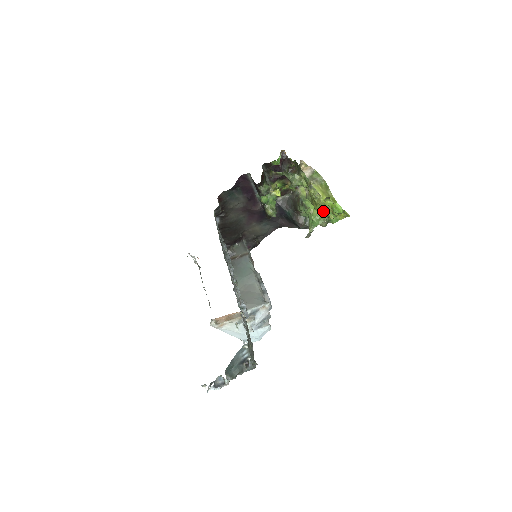
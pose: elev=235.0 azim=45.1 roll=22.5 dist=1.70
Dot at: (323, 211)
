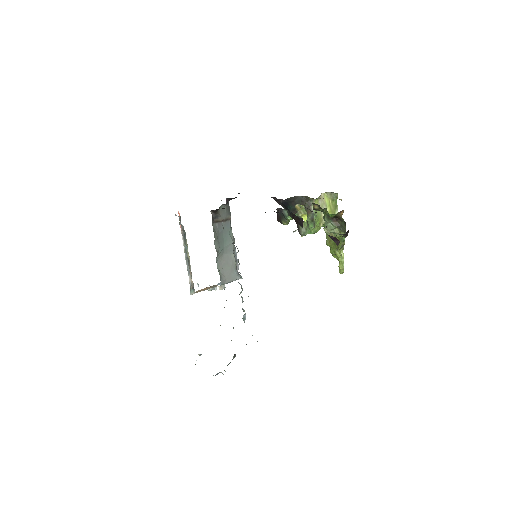
Dot at: (339, 267)
